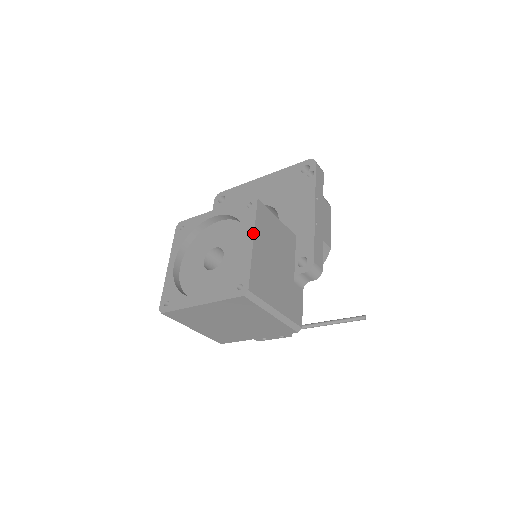
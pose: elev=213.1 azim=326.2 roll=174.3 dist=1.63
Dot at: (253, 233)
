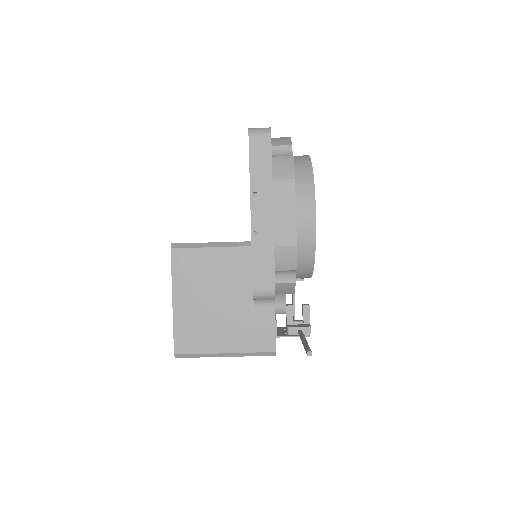
Dot at: (172, 292)
